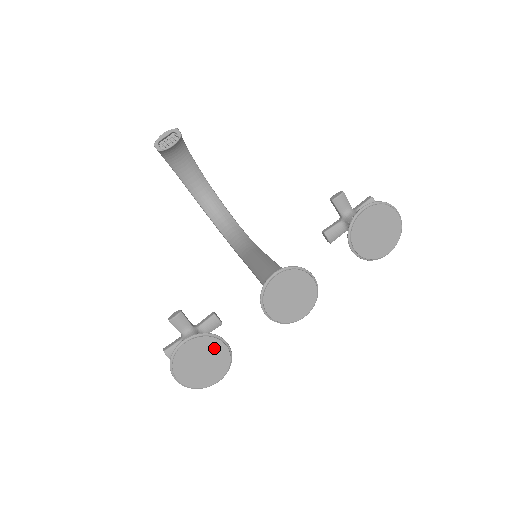
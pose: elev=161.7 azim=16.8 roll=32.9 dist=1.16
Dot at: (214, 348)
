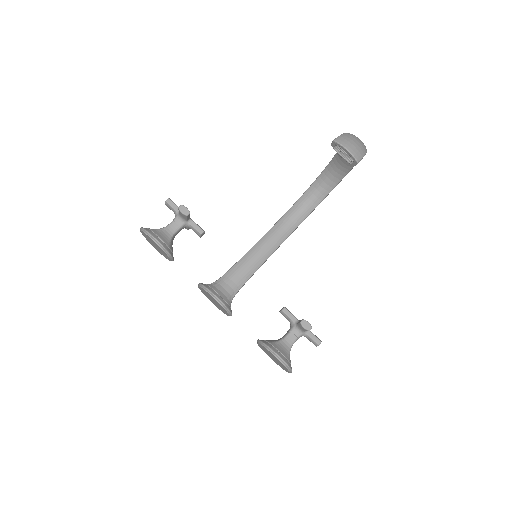
Dot at: (165, 254)
